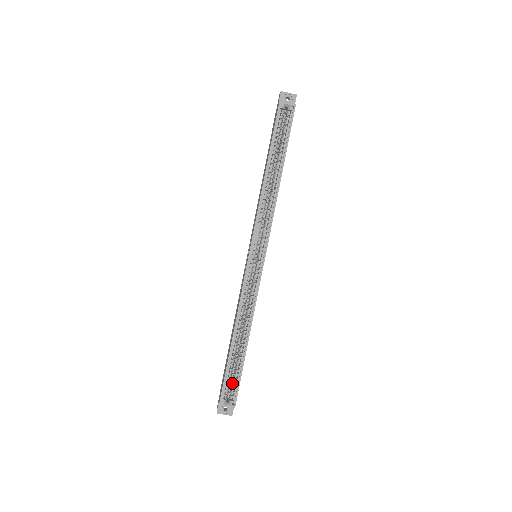
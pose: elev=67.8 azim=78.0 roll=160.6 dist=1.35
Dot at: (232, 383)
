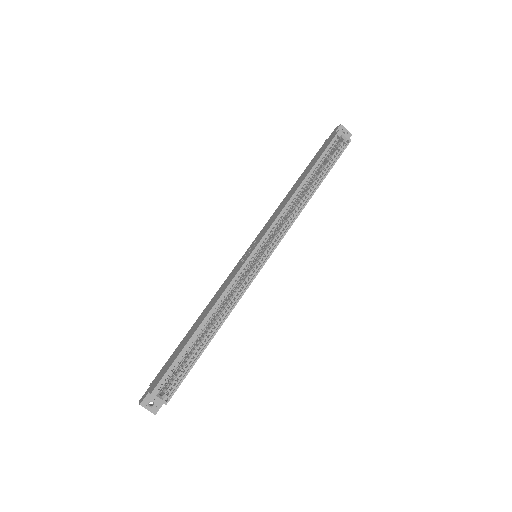
Dot at: (175, 376)
